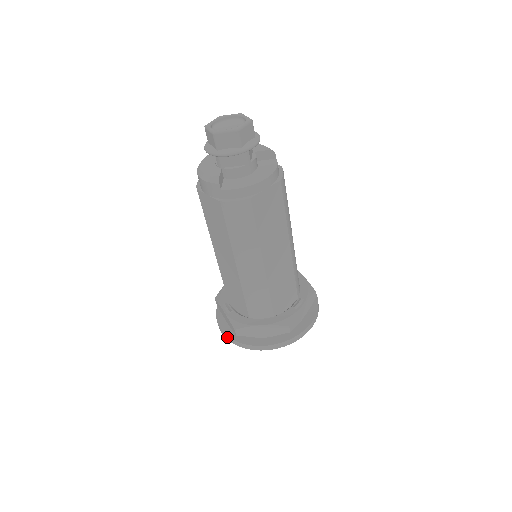
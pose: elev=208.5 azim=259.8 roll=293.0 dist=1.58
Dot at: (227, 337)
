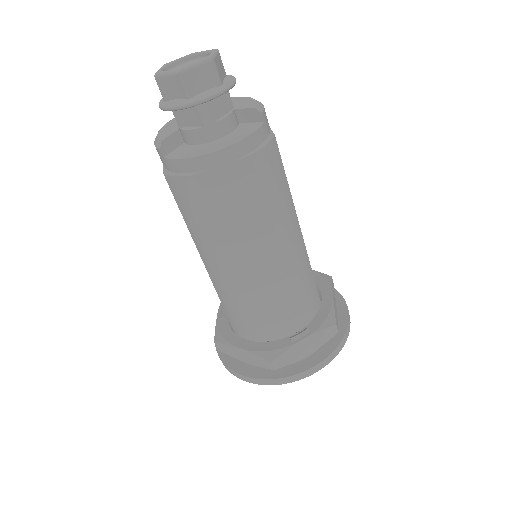
Dot at: (216, 347)
